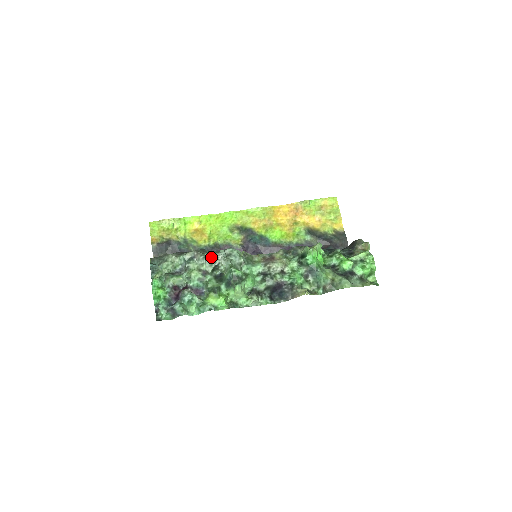
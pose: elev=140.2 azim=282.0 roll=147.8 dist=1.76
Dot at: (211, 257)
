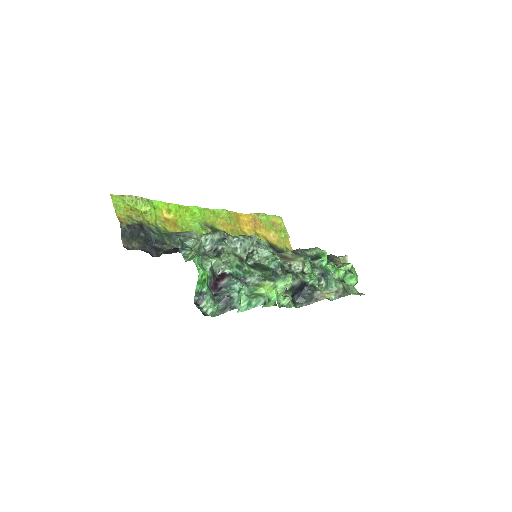
Dot at: (247, 241)
